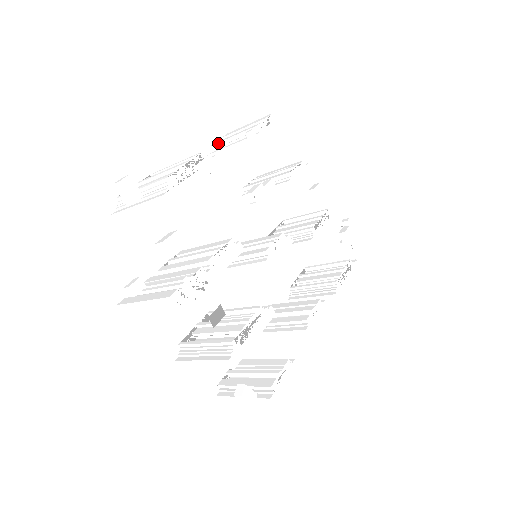
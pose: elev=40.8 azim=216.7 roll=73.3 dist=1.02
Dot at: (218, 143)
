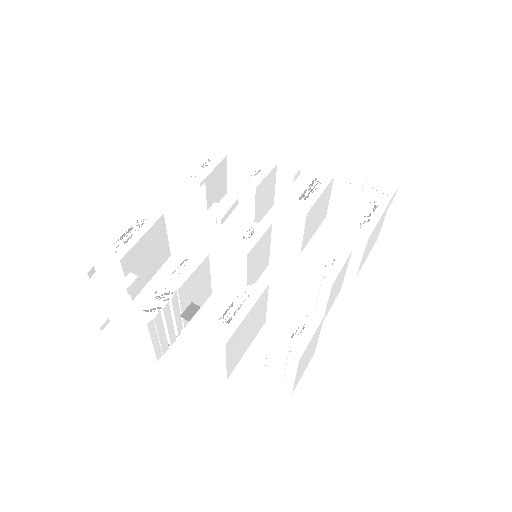
Dot at: (199, 205)
